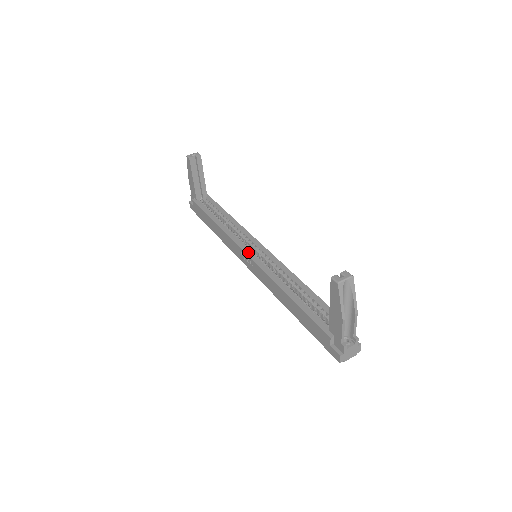
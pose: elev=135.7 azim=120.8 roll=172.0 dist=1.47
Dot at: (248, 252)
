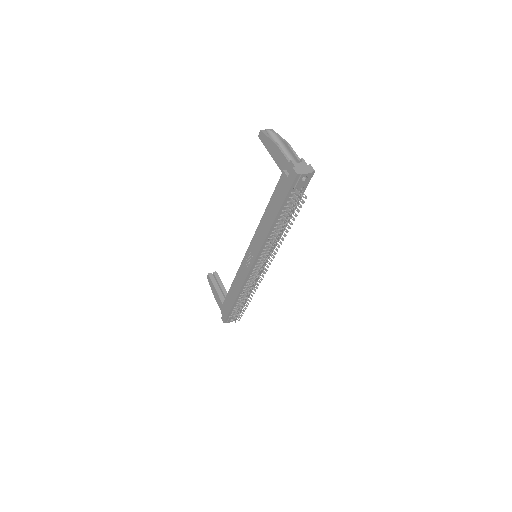
Dot at: occluded
